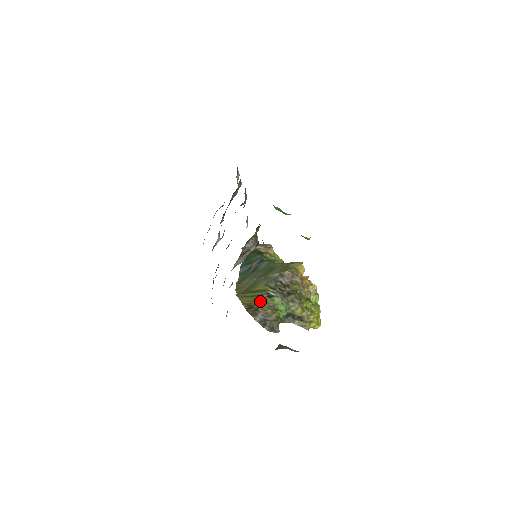
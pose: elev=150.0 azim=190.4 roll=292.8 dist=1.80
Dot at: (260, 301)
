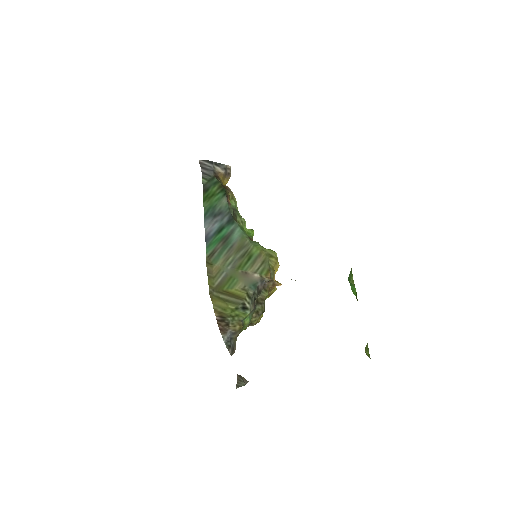
Dot at: (233, 312)
